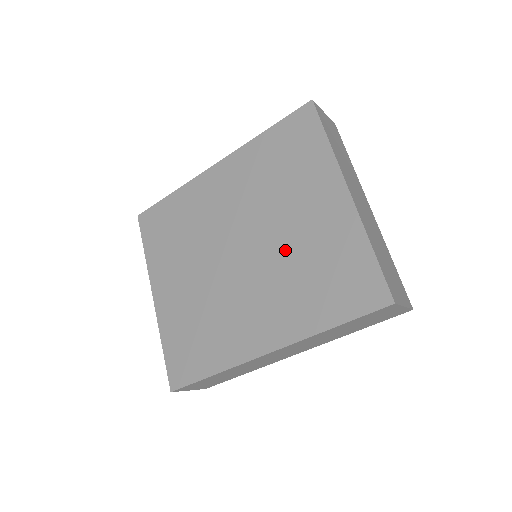
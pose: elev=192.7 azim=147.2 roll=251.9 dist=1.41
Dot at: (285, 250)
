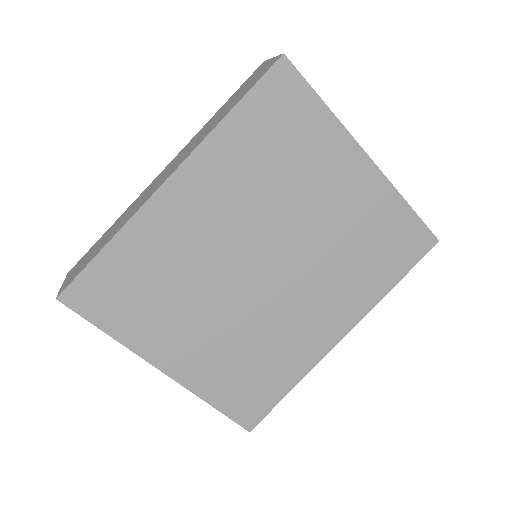
Dot at: (322, 243)
